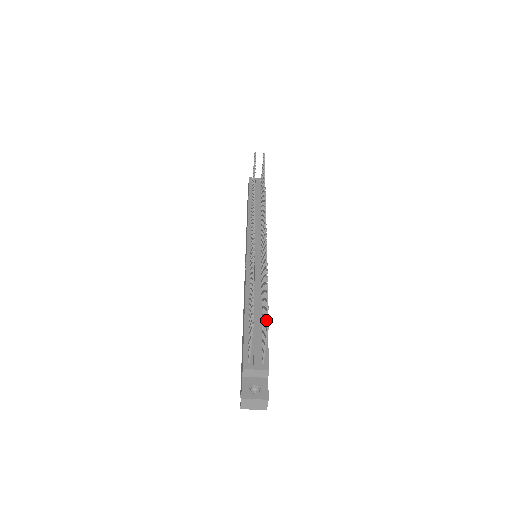
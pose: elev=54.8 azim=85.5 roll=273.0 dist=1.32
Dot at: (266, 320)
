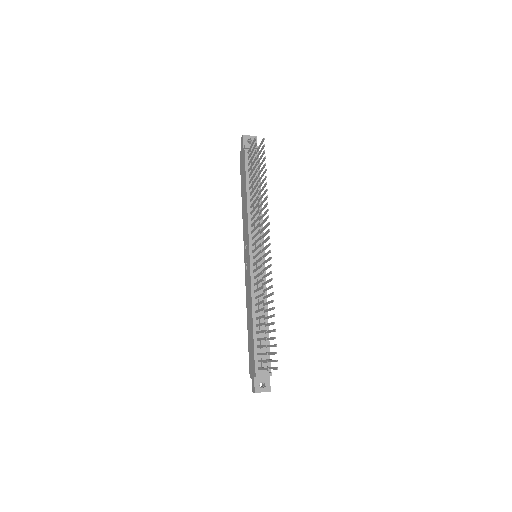
Dot at: occluded
